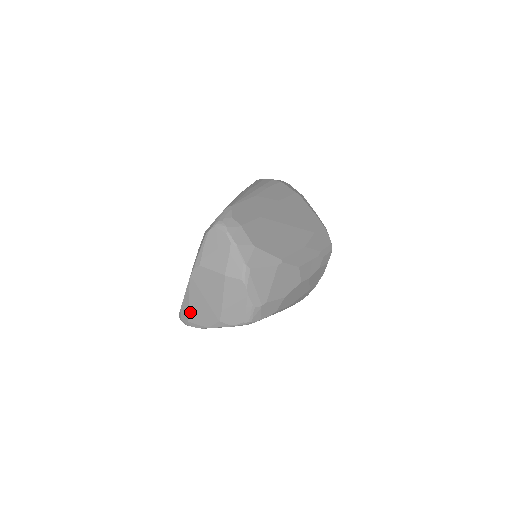
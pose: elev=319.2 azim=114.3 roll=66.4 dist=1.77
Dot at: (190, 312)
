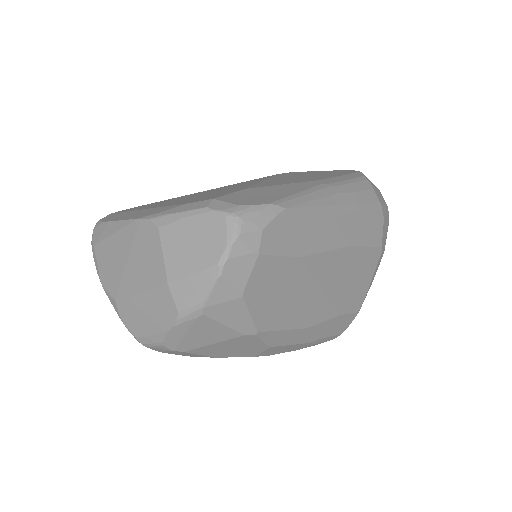
Dot at: (104, 243)
